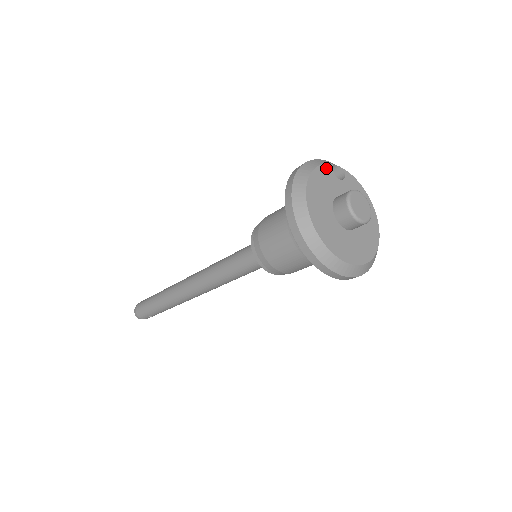
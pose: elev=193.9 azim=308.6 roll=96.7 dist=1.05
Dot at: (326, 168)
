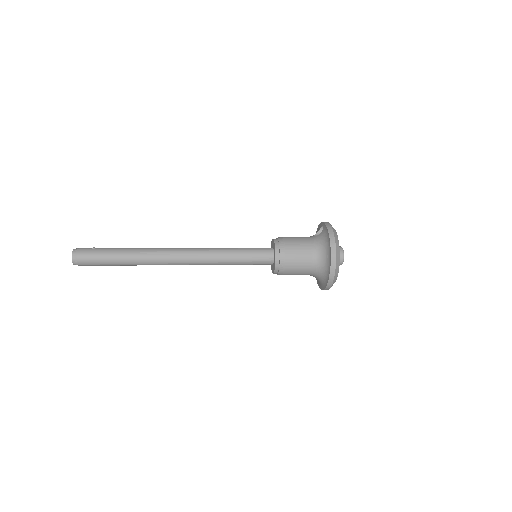
Dot at: occluded
